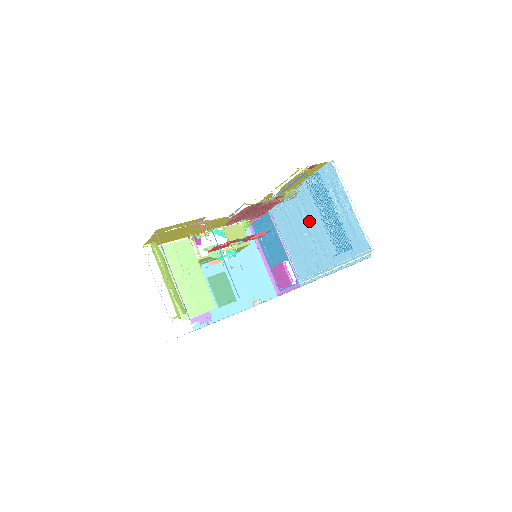
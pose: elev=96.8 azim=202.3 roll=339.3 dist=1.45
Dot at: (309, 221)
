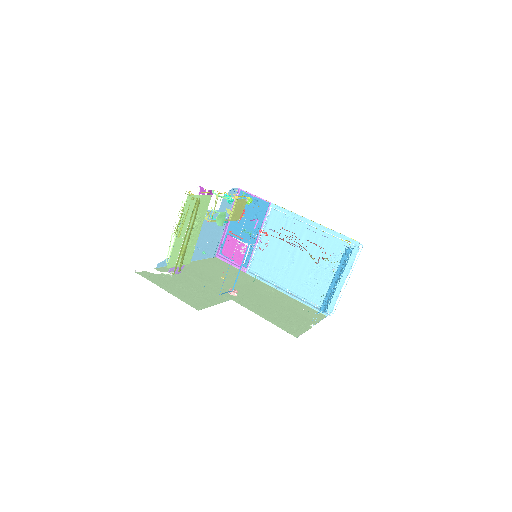
Dot at: occluded
